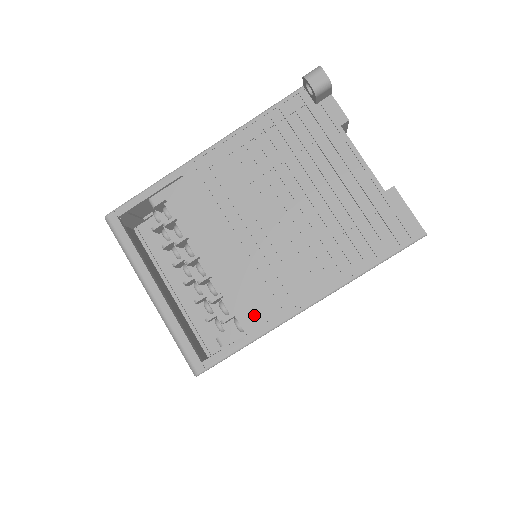
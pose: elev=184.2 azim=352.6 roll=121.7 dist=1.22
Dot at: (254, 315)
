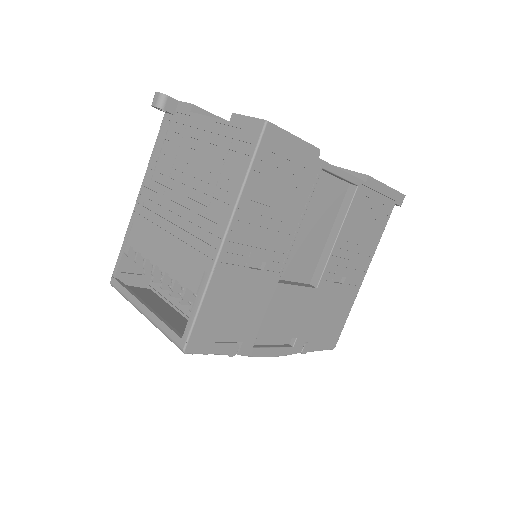
Dot at: (196, 277)
